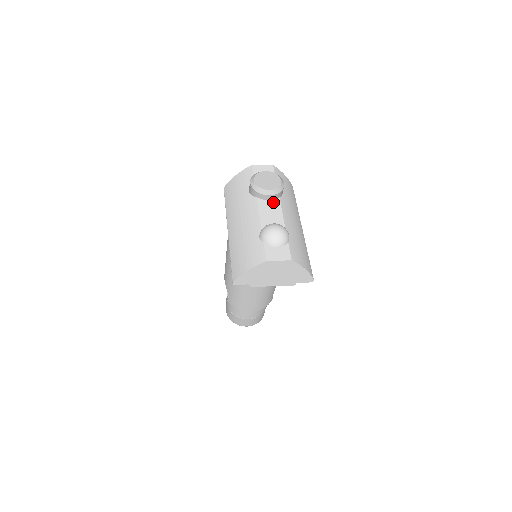
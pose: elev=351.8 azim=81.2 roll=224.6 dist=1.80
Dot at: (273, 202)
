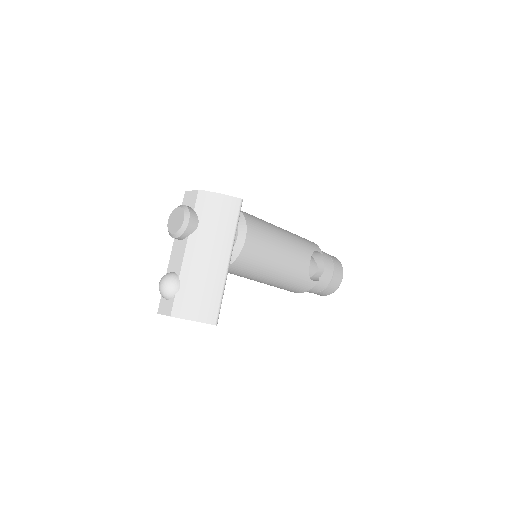
Dot at: (182, 243)
